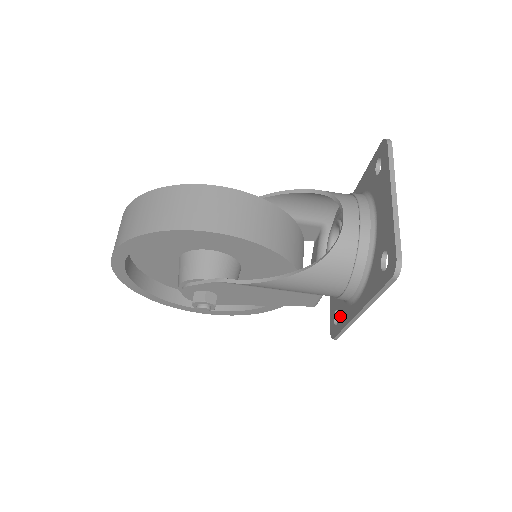
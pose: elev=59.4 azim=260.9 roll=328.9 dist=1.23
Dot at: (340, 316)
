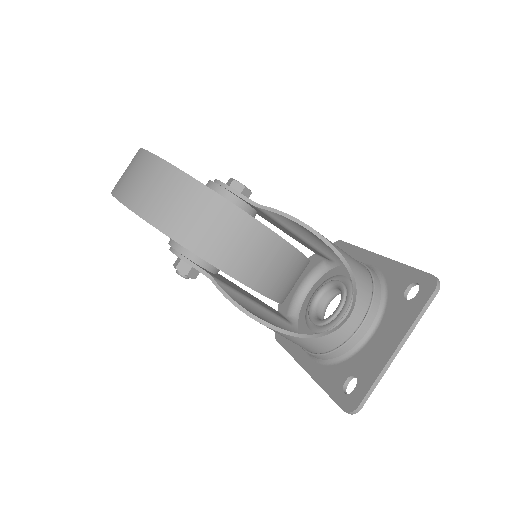
Dot at: occluded
